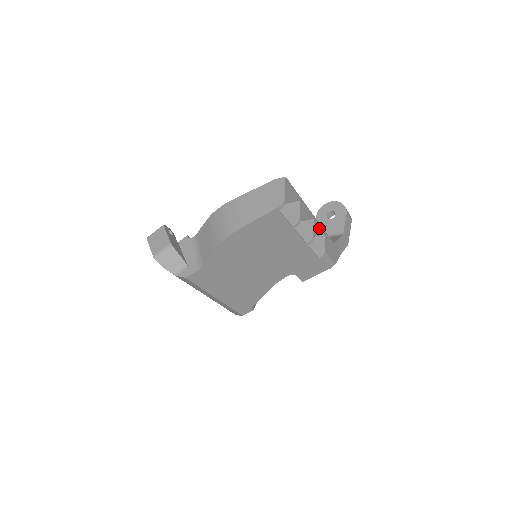
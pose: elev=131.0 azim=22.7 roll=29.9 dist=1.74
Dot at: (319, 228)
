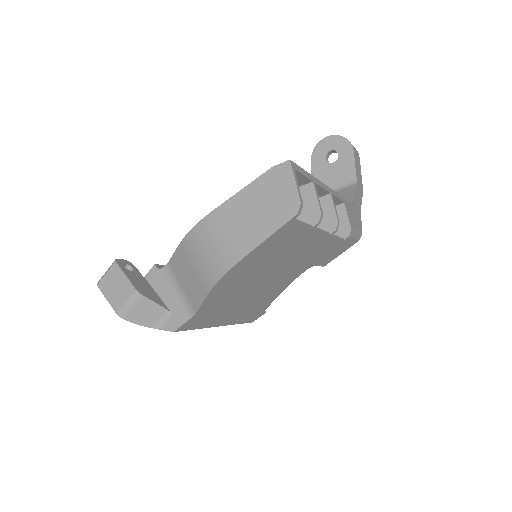
Dot at: (337, 199)
